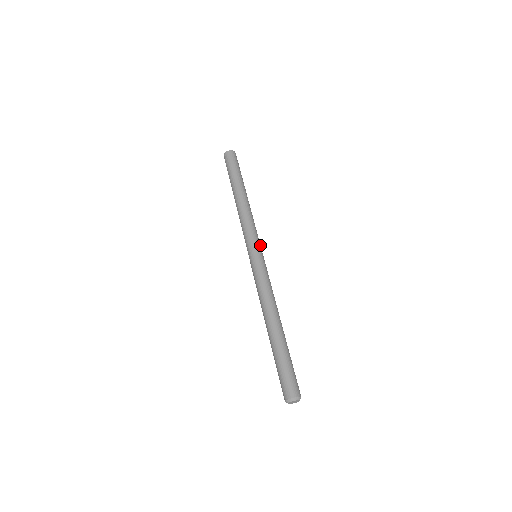
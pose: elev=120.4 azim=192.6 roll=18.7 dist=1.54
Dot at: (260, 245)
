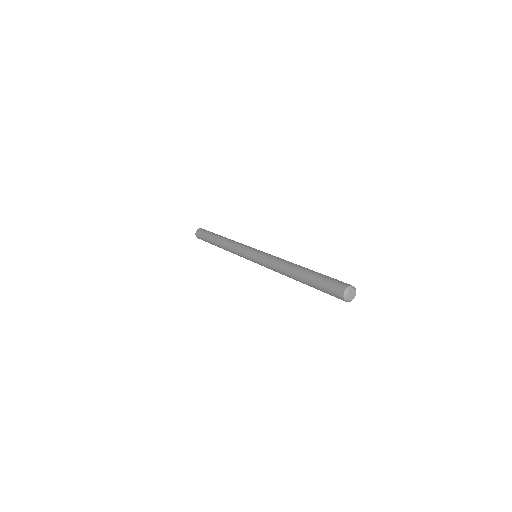
Dot at: occluded
